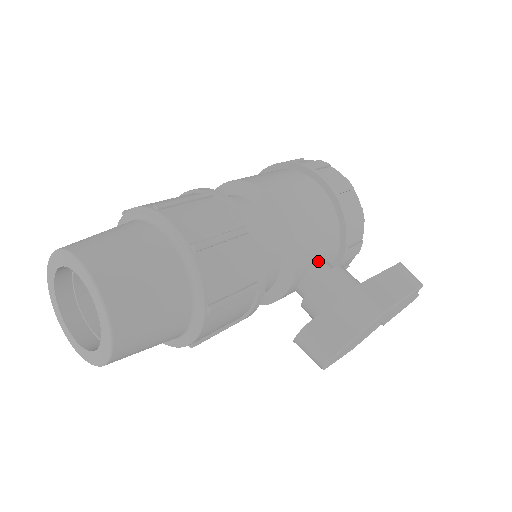
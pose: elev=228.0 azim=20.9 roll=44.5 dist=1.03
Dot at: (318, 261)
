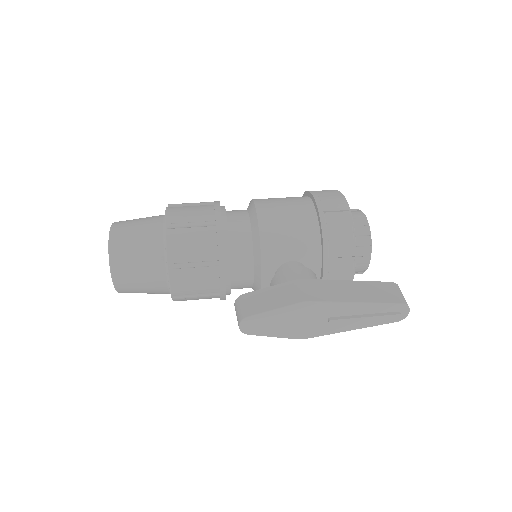
Dot at: (290, 262)
